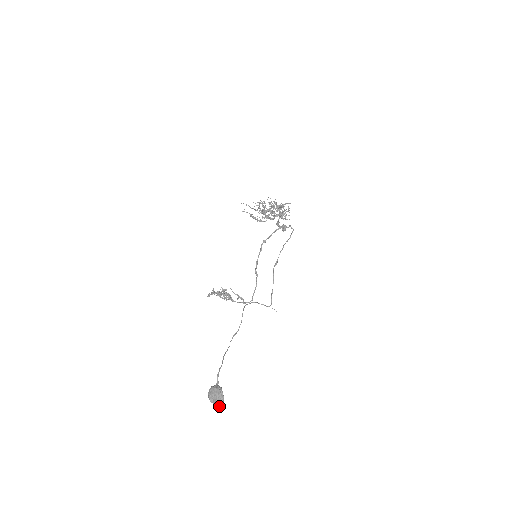
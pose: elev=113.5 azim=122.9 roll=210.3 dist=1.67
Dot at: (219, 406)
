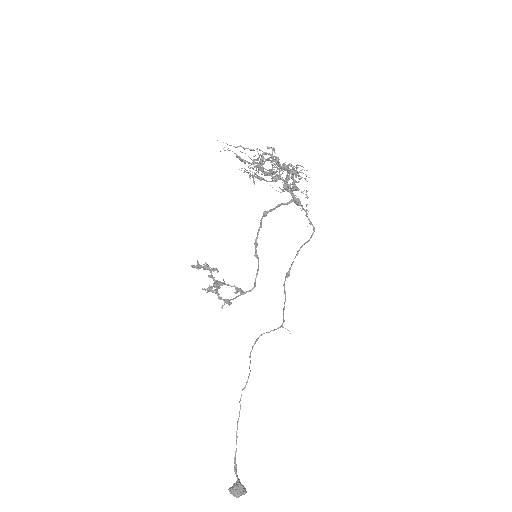
Dot at: occluded
